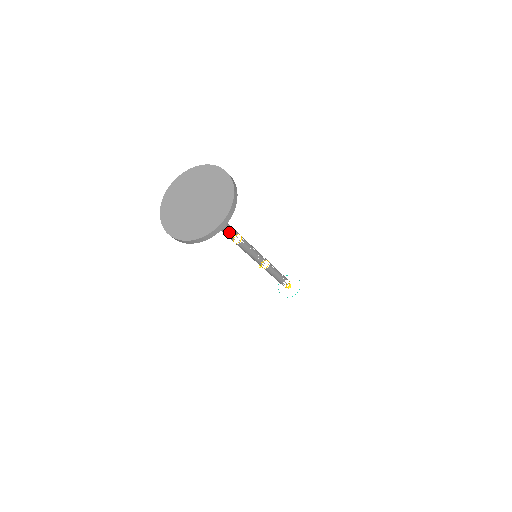
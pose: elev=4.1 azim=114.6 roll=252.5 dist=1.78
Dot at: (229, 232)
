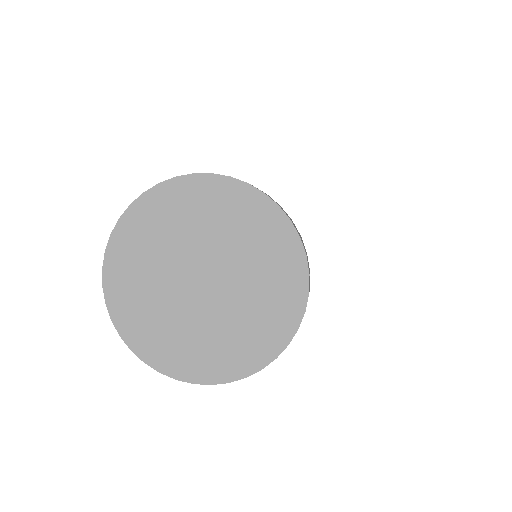
Dot at: occluded
